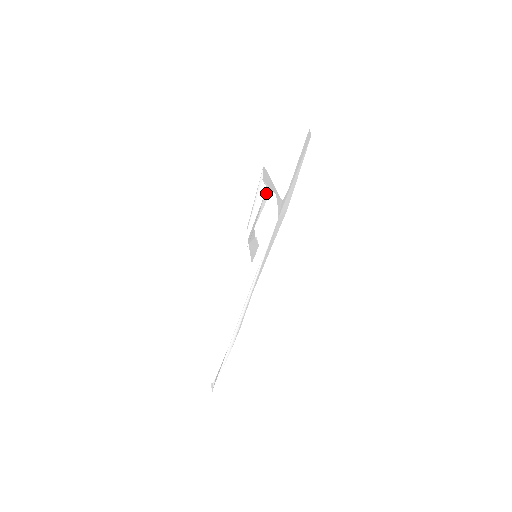
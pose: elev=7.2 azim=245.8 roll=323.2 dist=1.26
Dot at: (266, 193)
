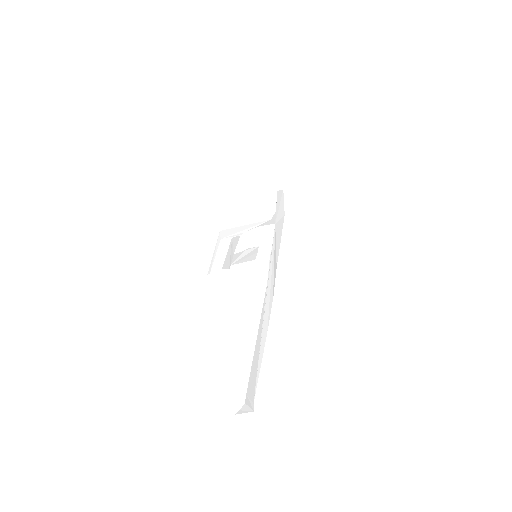
Dot at: (234, 238)
